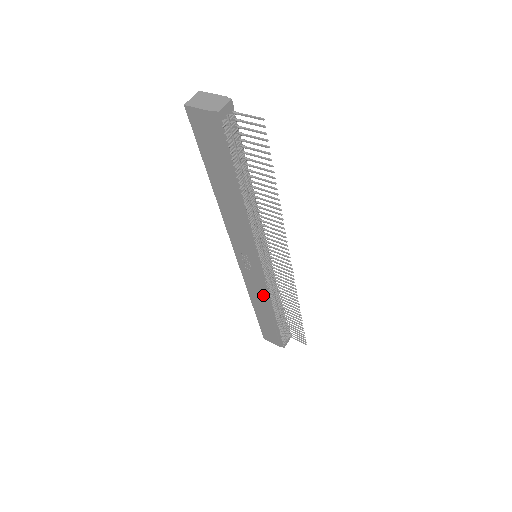
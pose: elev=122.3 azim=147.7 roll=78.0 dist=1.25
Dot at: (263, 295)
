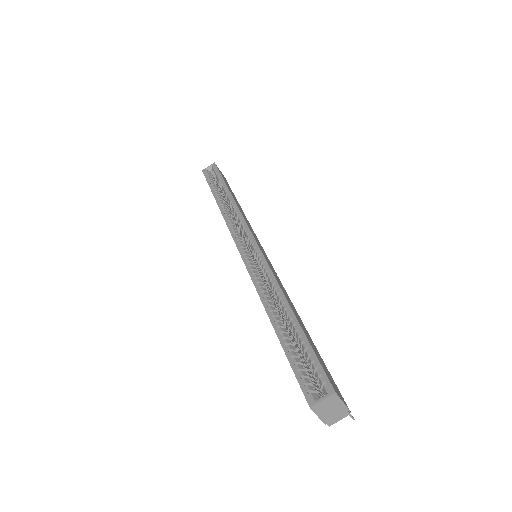
Dot at: occluded
